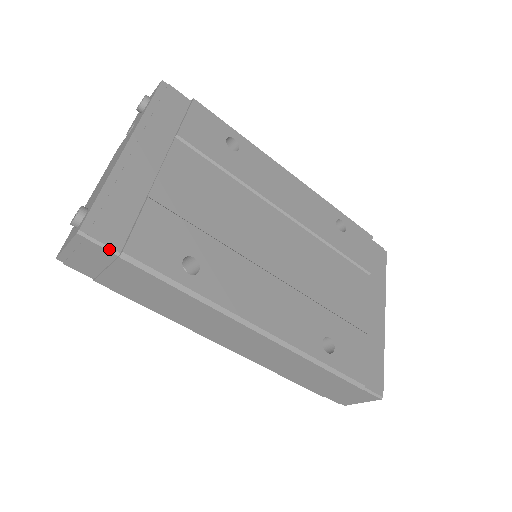
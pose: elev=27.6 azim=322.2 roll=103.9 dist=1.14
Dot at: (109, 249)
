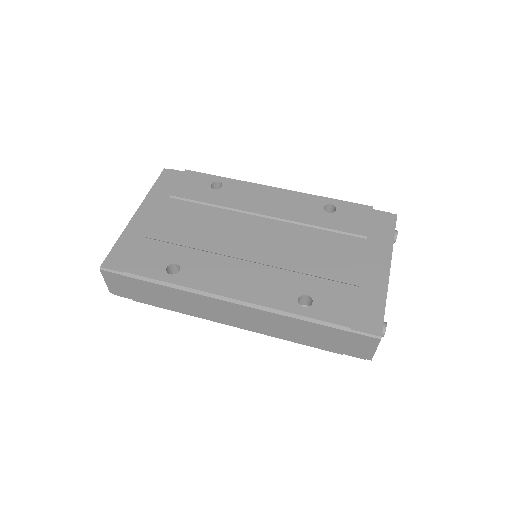
Dot at: (118, 273)
